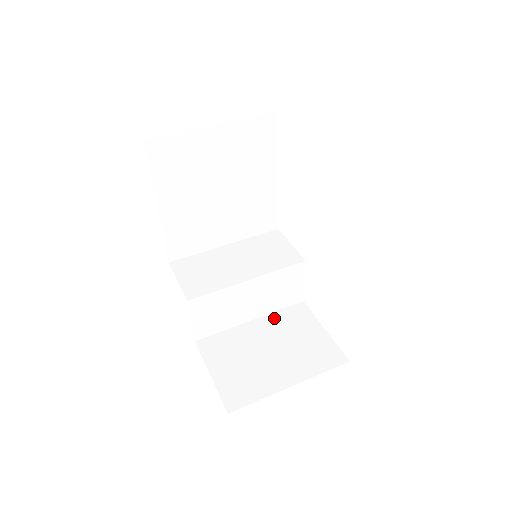
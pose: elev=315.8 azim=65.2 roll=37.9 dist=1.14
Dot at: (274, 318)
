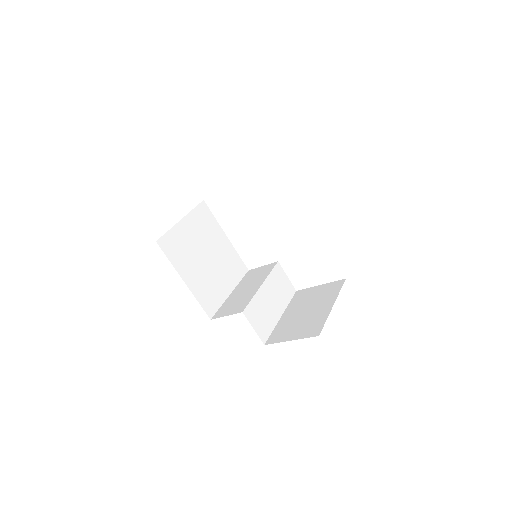
Dot at: (291, 306)
